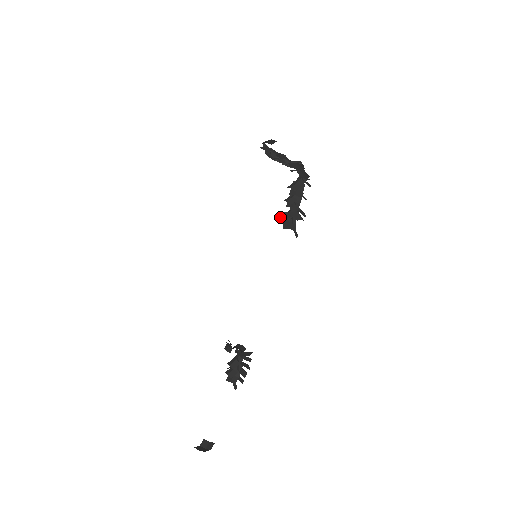
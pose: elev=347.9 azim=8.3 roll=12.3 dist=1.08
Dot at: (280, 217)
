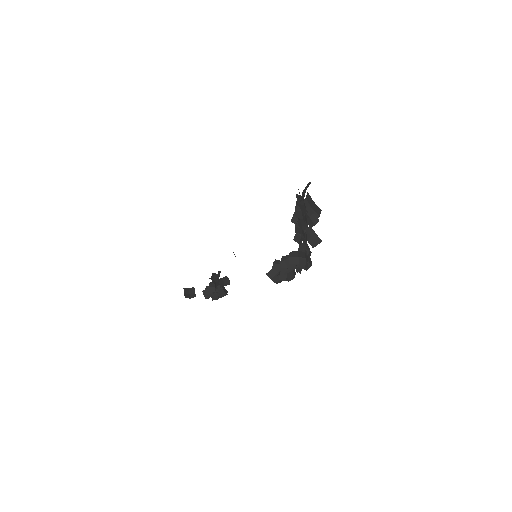
Dot at: (273, 263)
